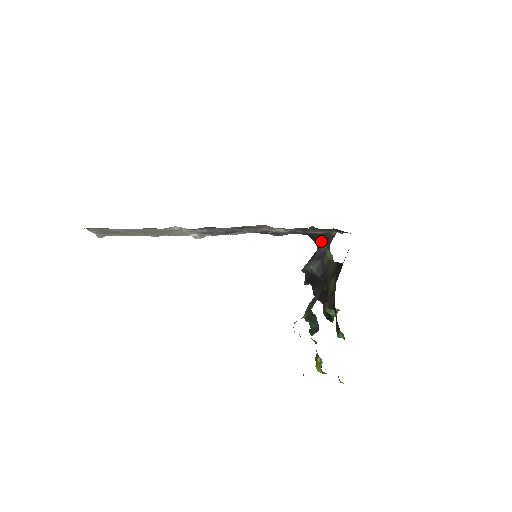
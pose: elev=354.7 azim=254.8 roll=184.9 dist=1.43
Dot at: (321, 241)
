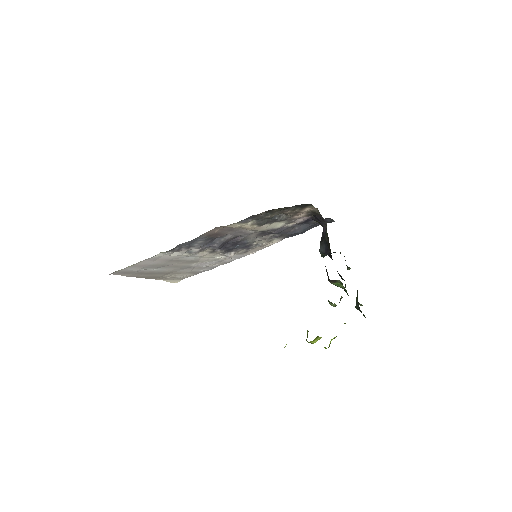
Dot at: (321, 222)
